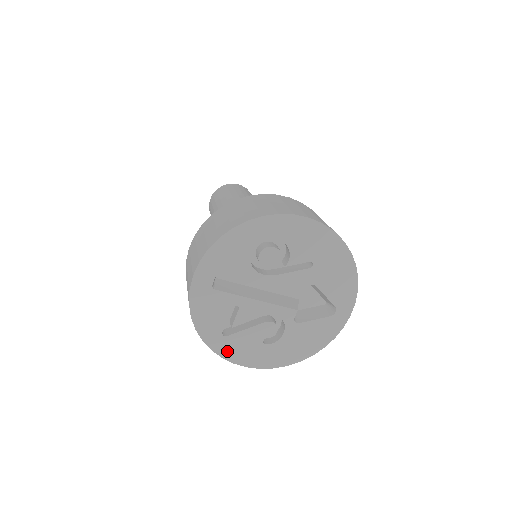
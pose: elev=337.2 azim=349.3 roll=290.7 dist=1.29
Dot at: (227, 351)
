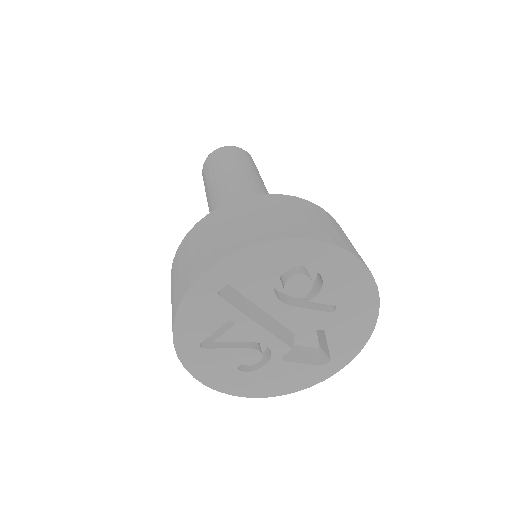
Dot at: (194, 363)
